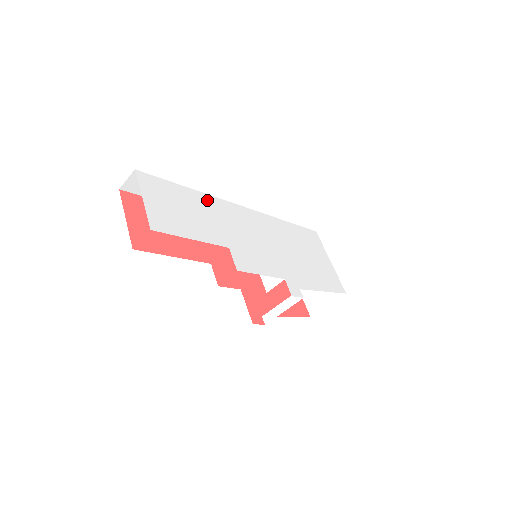
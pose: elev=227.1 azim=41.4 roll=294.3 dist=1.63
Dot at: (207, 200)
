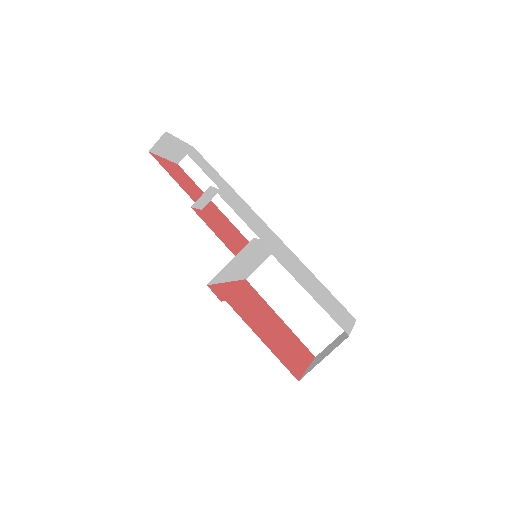
Dot at: (235, 193)
